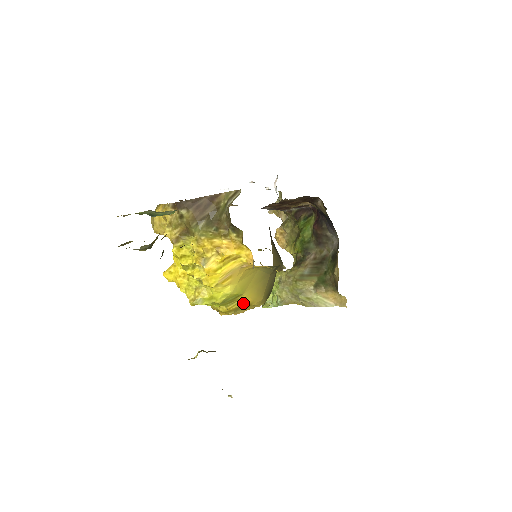
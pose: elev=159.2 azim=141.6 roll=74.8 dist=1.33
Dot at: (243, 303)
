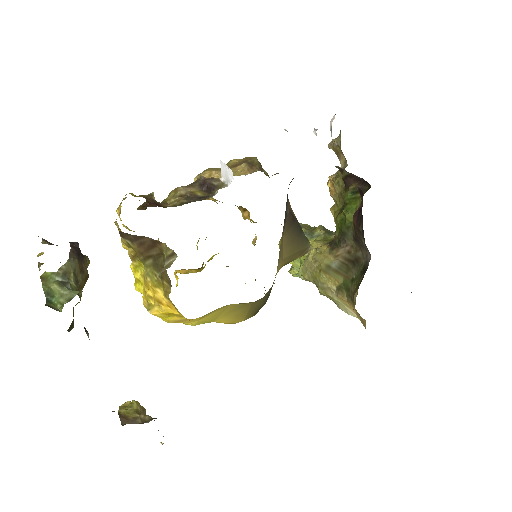
Dot at: occluded
